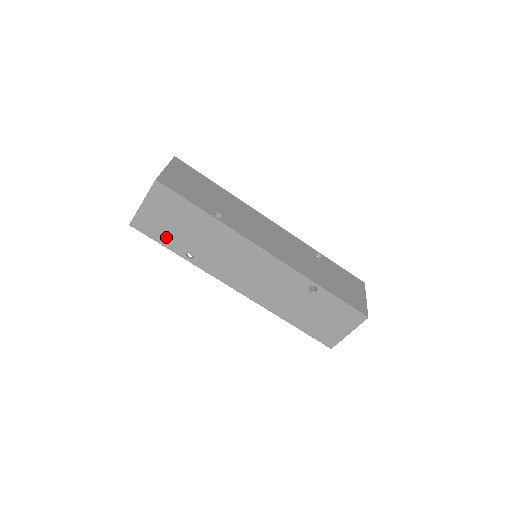
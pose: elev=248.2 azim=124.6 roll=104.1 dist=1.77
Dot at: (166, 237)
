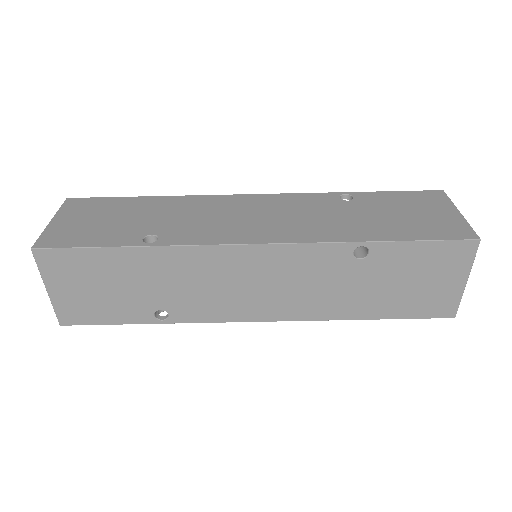
Dot at: (113, 312)
